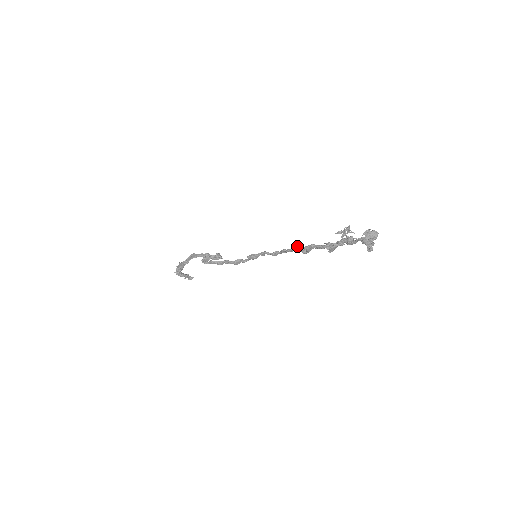
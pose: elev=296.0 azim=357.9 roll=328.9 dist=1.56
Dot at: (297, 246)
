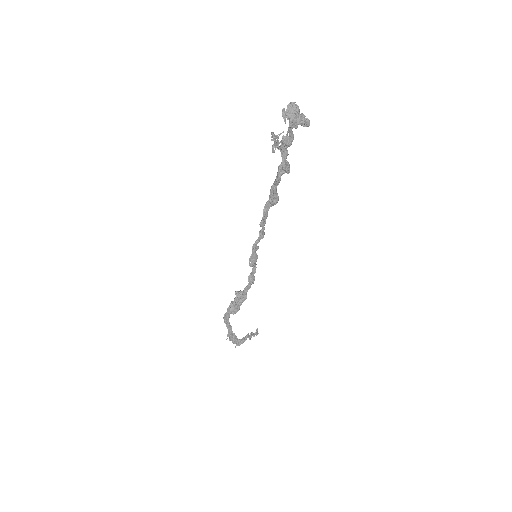
Dot at: (264, 206)
